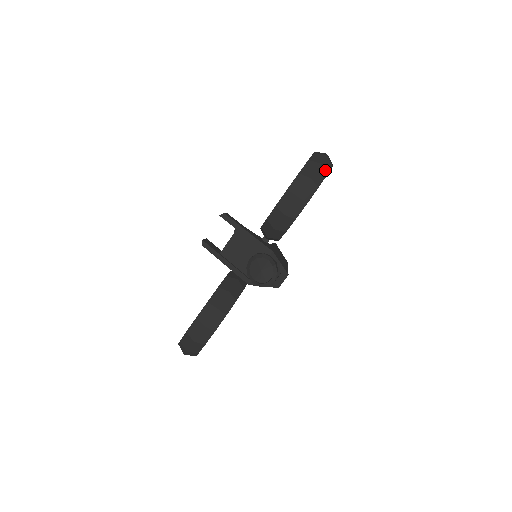
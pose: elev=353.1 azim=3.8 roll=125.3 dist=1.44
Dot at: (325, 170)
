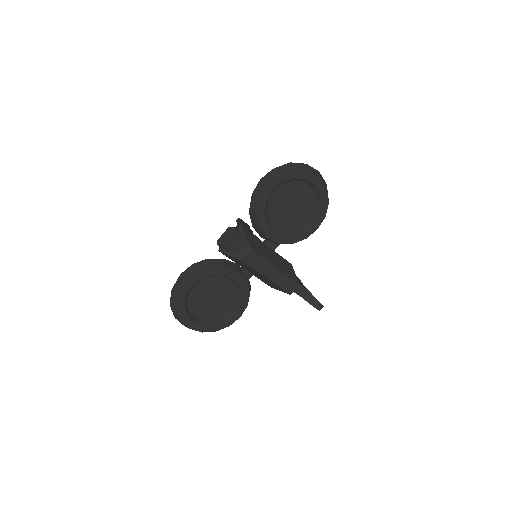
Dot at: (293, 167)
